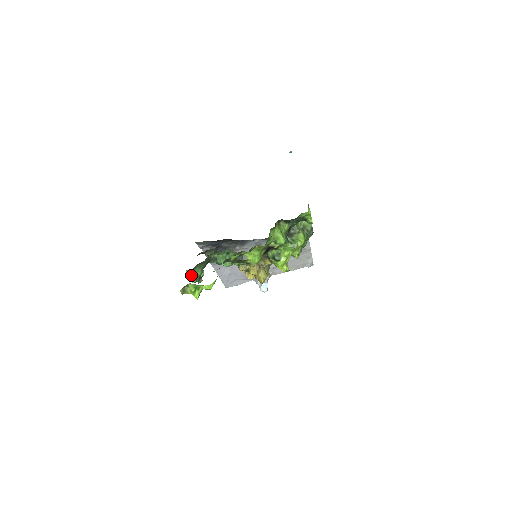
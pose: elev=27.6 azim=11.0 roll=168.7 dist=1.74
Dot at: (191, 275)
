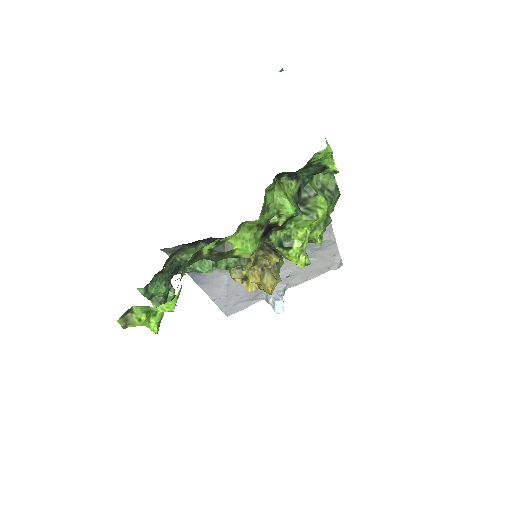
Dot at: (149, 296)
